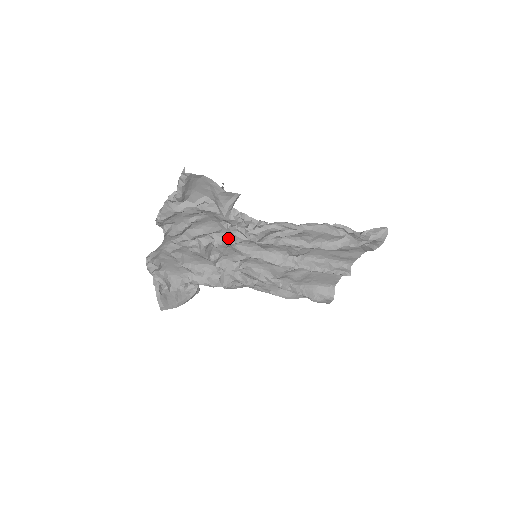
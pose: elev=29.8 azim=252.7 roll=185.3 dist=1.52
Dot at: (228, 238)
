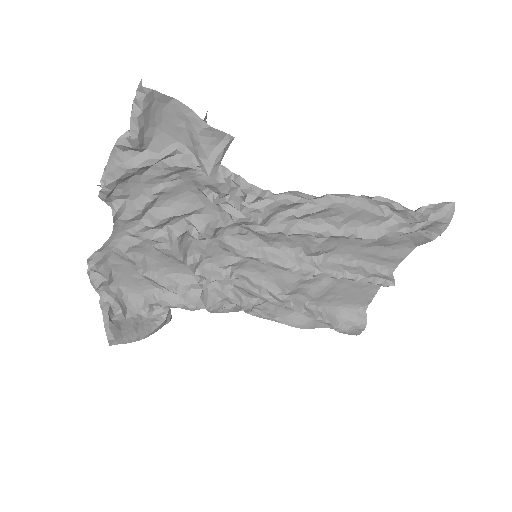
Dot at: (214, 220)
